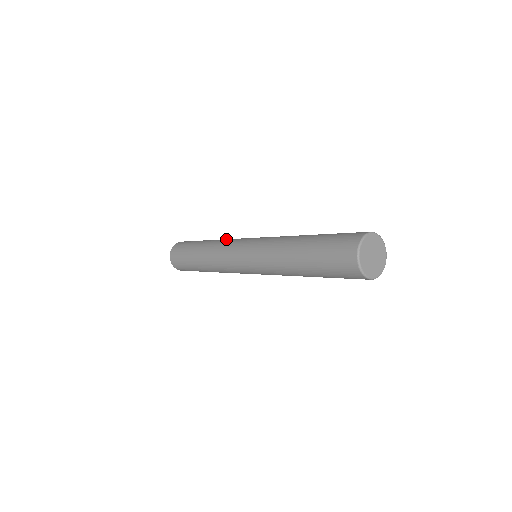
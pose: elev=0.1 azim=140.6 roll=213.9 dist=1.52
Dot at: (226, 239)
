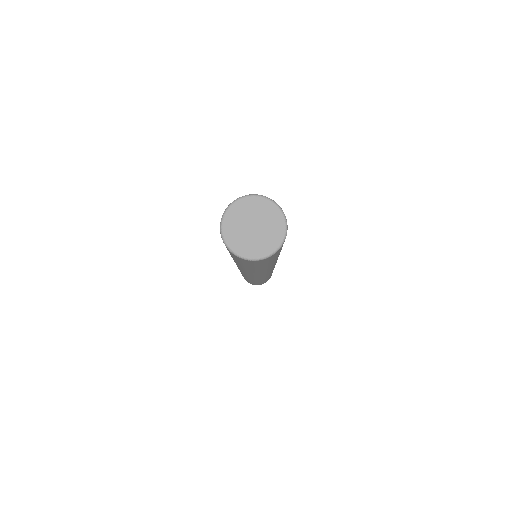
Dot at: occluded
